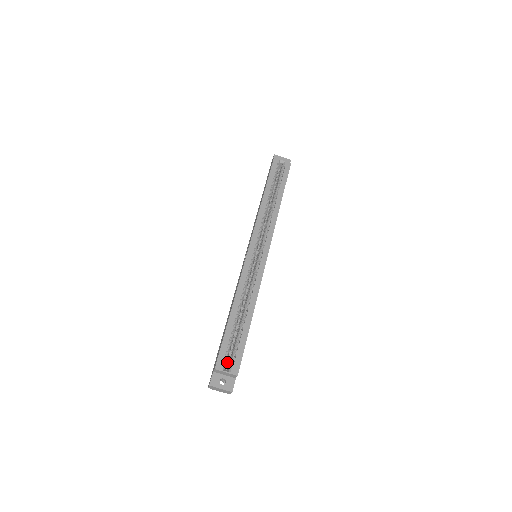
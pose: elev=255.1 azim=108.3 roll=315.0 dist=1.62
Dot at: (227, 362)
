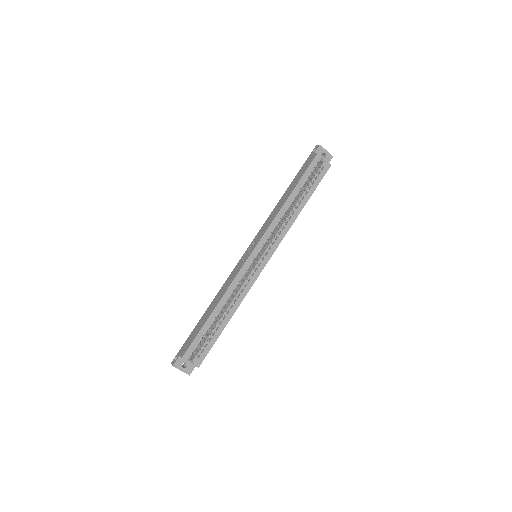
Dot at: occluded
